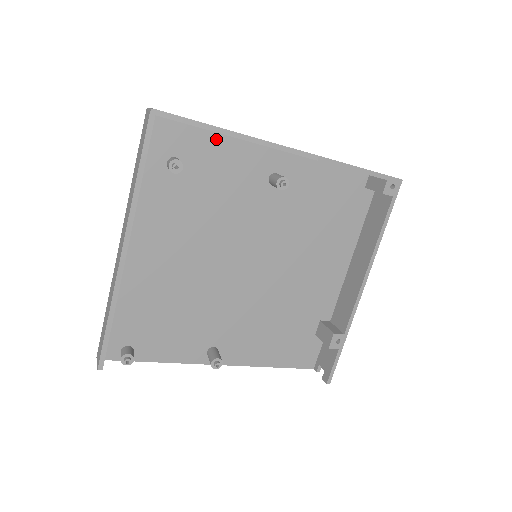
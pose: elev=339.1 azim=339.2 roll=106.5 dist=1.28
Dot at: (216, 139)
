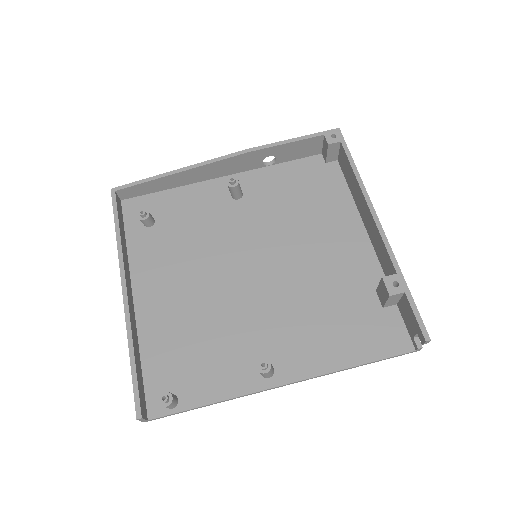
Dot at: (174, 193)
